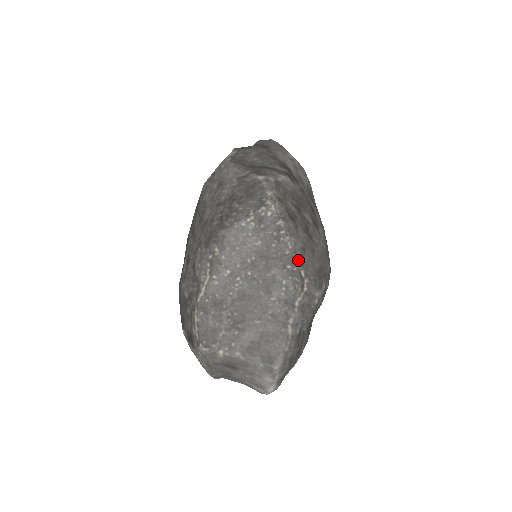
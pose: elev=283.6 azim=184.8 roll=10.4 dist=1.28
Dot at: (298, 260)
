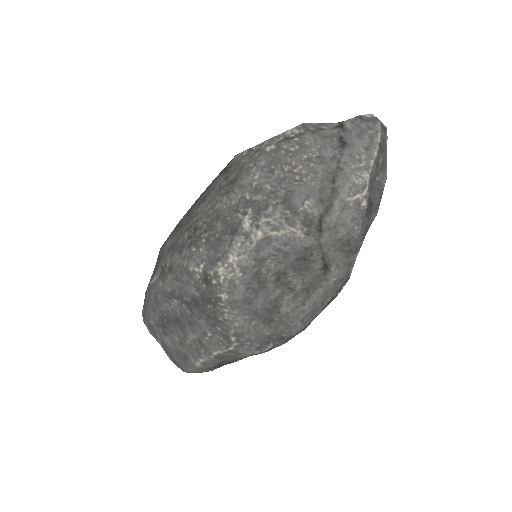
Dot at: (232, 329)
